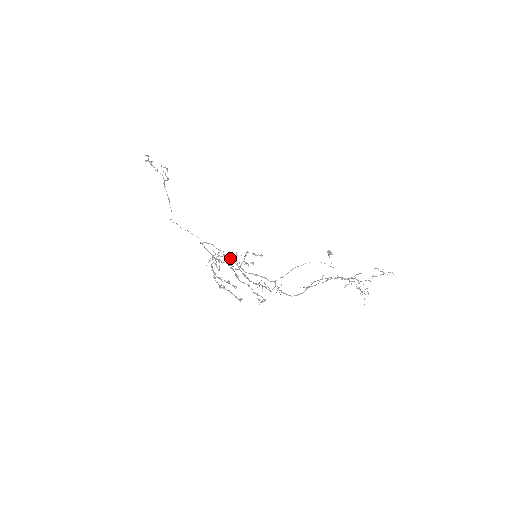
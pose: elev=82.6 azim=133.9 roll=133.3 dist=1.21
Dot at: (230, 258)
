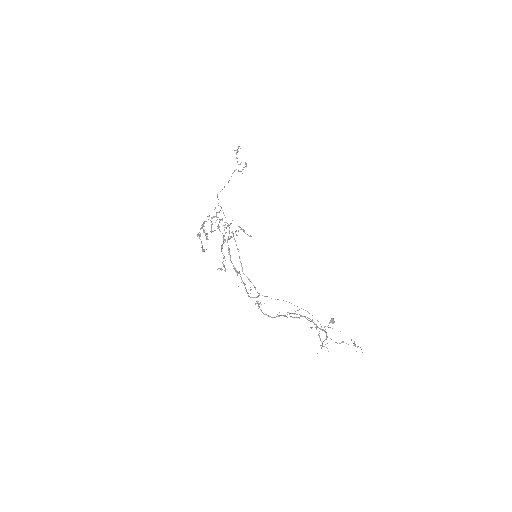
Dot at: occluded
